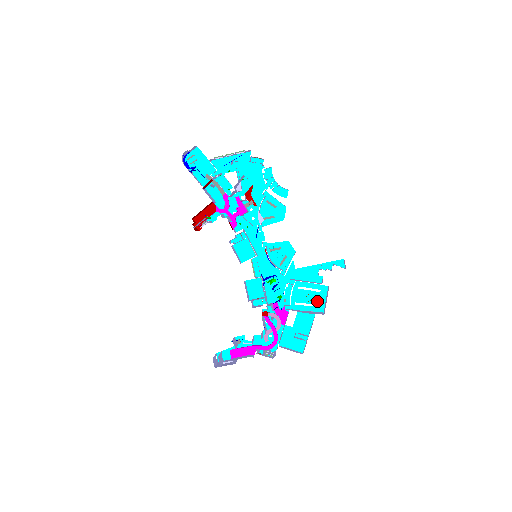
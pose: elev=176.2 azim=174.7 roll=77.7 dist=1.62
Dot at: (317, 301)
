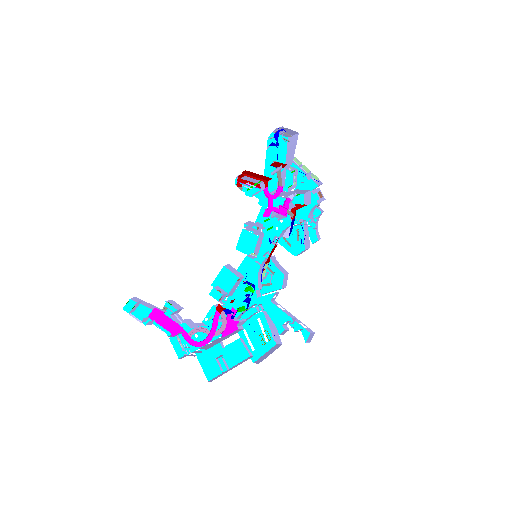
Dot at: (257, 347)
